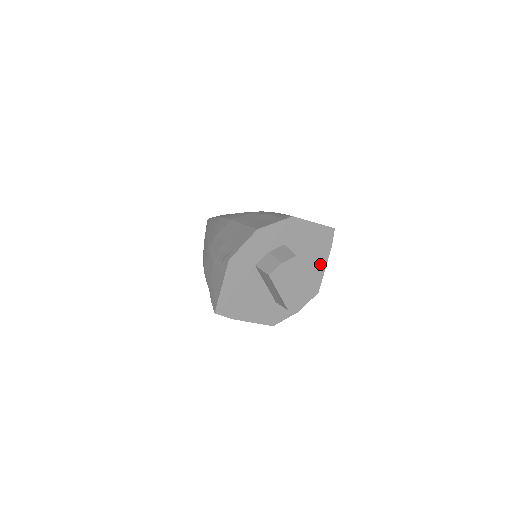
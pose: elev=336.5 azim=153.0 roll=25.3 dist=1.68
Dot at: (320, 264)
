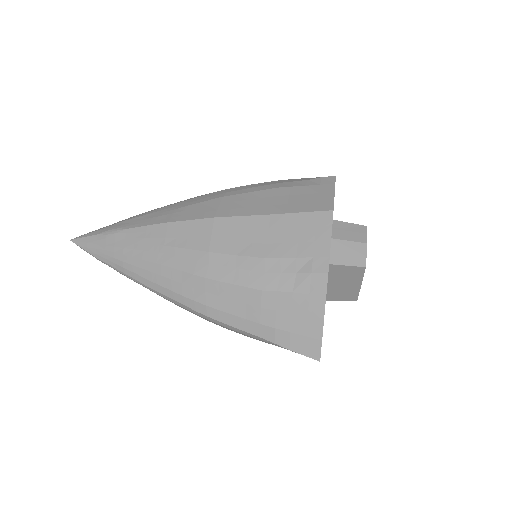
Dot at: occluded
